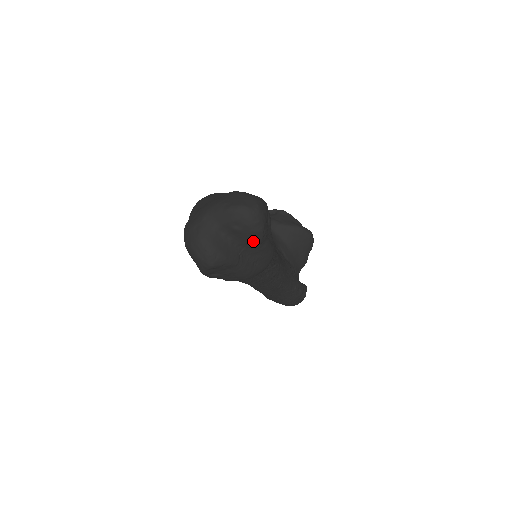
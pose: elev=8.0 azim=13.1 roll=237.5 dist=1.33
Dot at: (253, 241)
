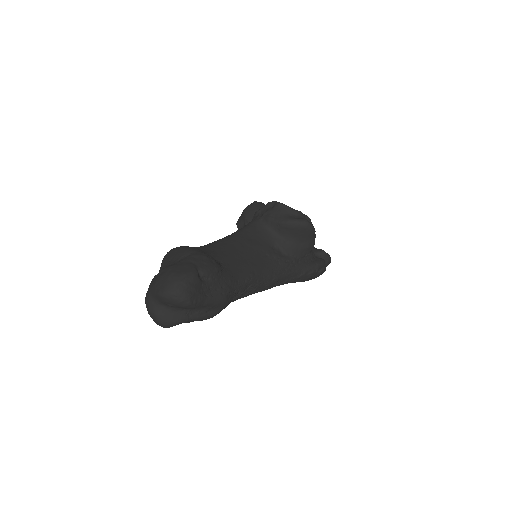
Dot at: (189, 308)
